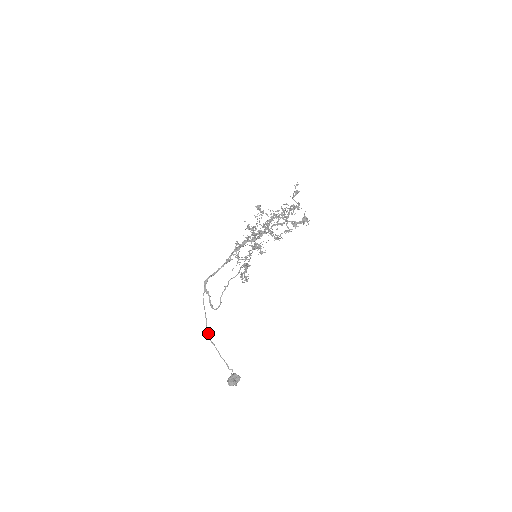
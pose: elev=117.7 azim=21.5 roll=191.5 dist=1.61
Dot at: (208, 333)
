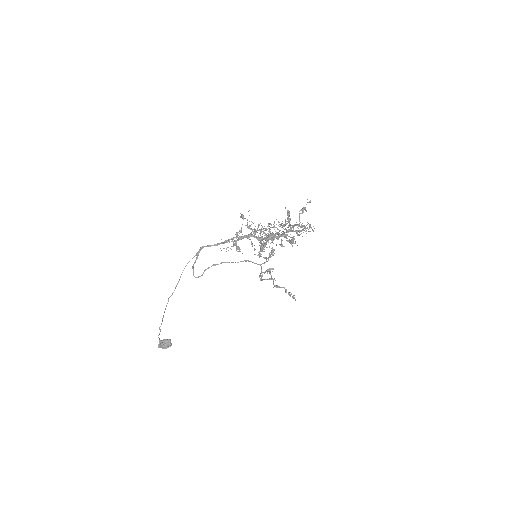
Dot at: (174, 290)
